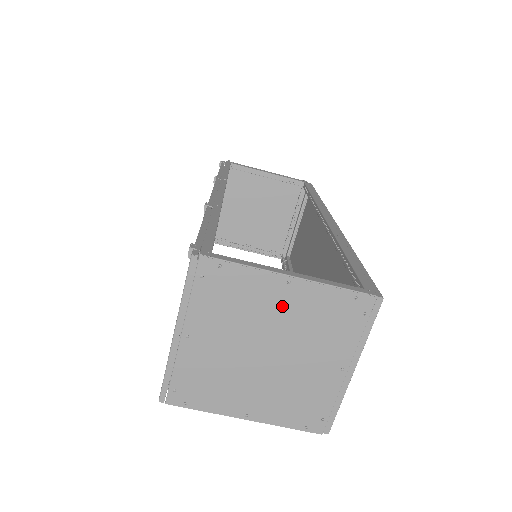
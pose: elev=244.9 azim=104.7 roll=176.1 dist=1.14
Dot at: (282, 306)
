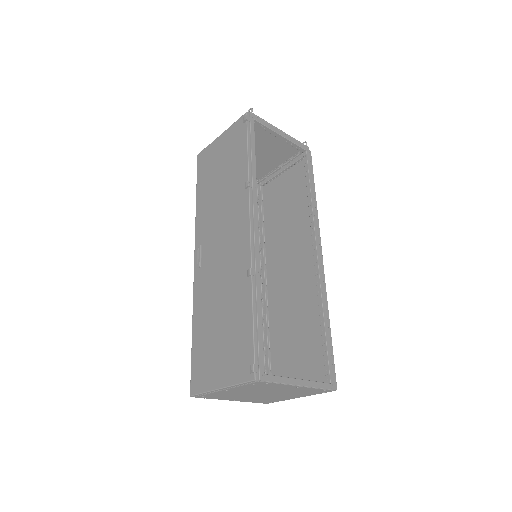
Dot at: (286, 389)
